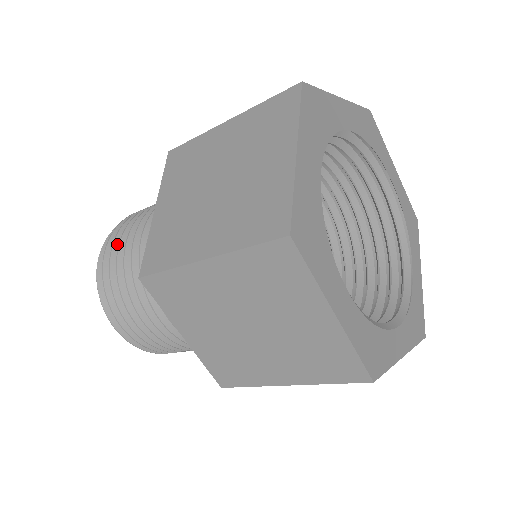
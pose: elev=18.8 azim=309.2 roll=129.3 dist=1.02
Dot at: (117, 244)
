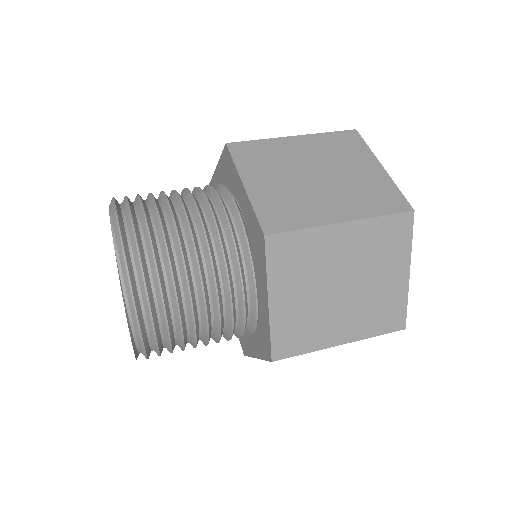
Dot at: occluded
